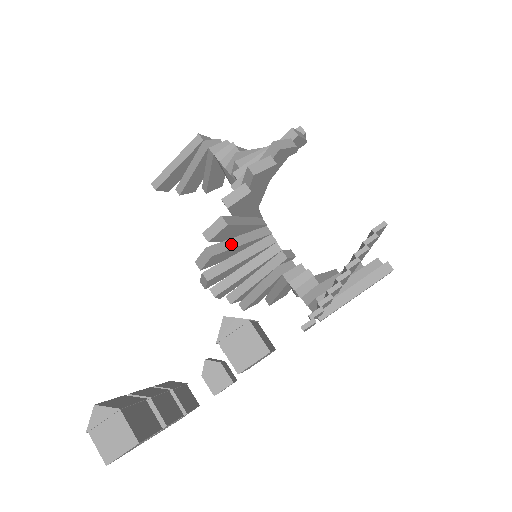
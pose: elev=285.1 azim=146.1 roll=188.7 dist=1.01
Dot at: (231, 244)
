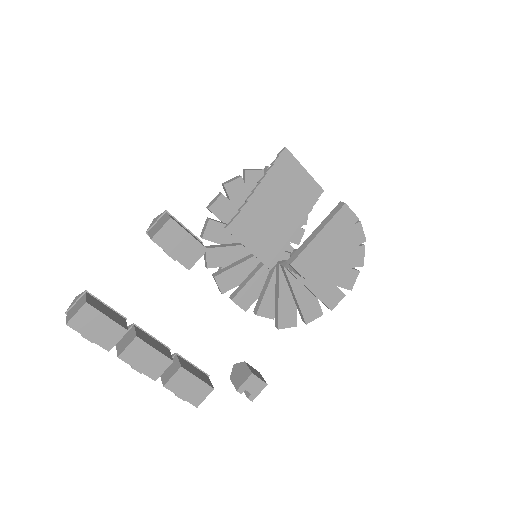
Dot at: (228, 245)
